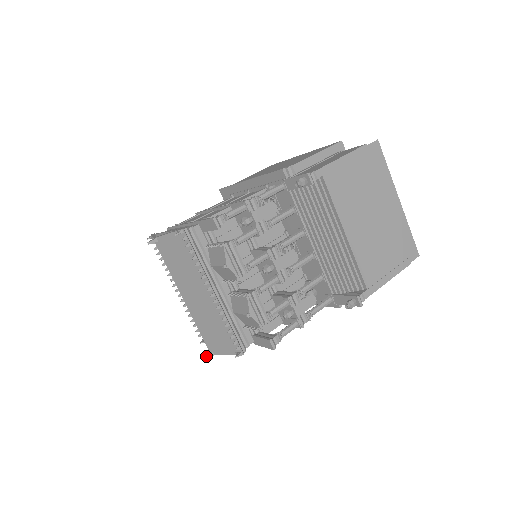
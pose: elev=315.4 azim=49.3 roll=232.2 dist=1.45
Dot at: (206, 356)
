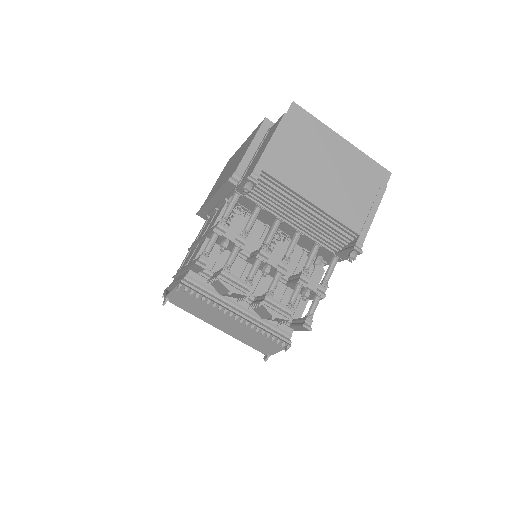
Dot at: (264, 360)
